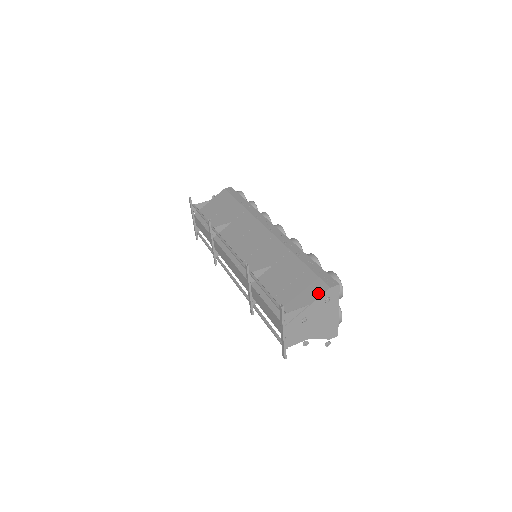
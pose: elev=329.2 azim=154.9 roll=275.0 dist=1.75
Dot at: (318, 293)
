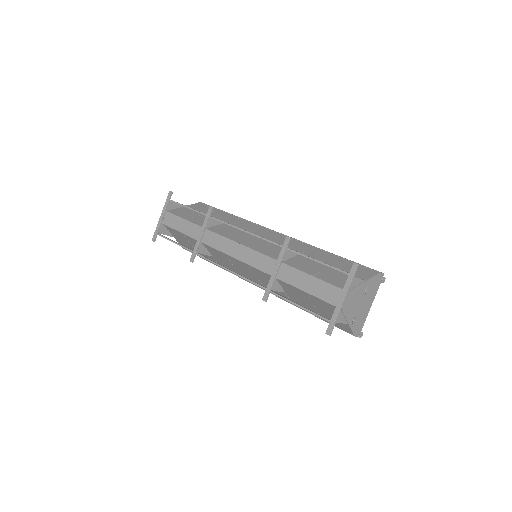
Dot at: (369, 274)
